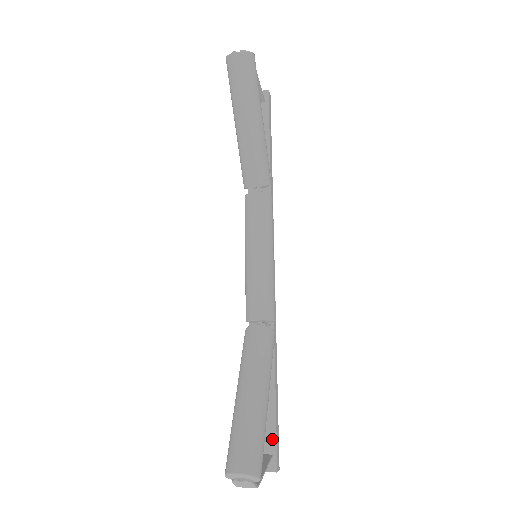
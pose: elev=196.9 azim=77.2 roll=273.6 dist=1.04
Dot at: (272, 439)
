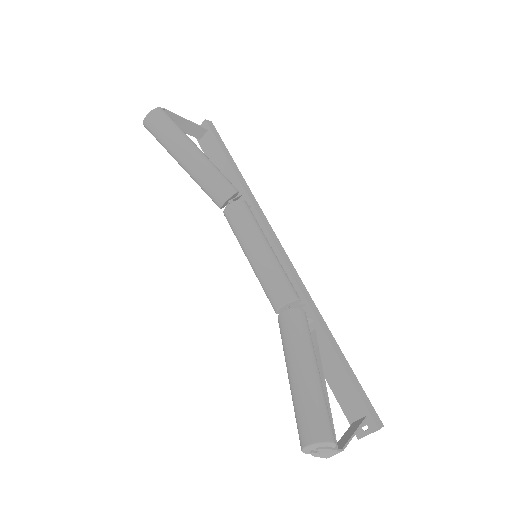
Dot at: (359, 402)
